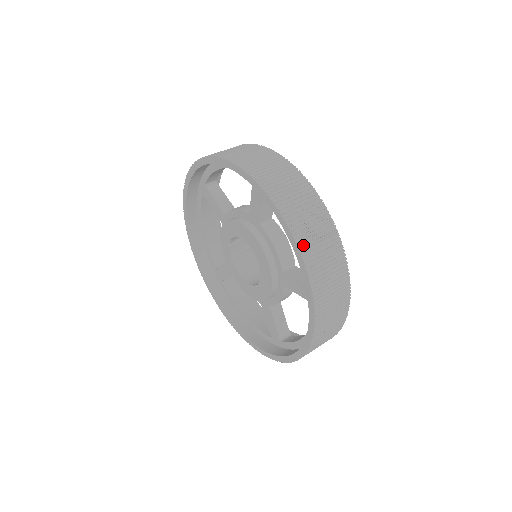
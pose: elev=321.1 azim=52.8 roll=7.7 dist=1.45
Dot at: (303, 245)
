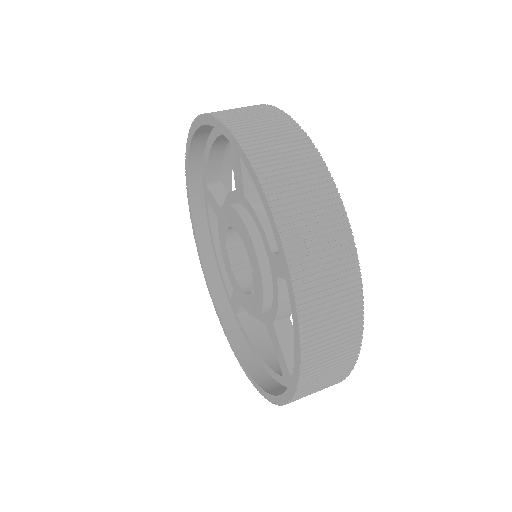
Dot at: (268, 179)
